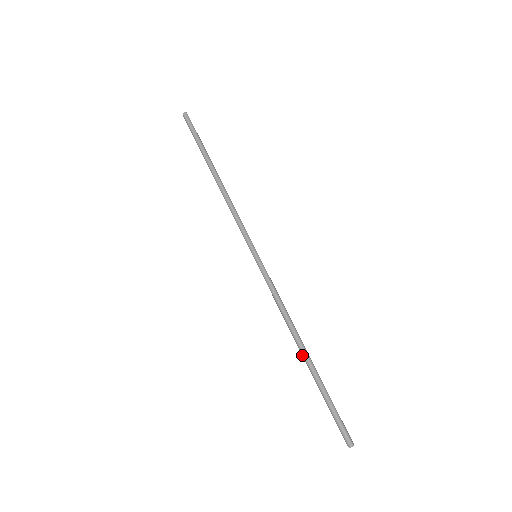
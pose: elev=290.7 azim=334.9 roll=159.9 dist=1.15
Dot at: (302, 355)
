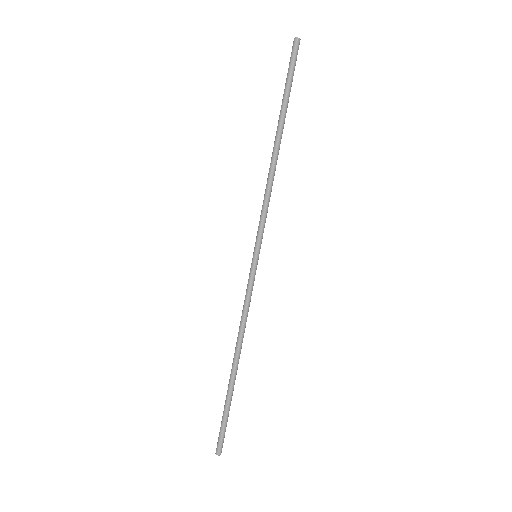
Dot at: (232, 367)
